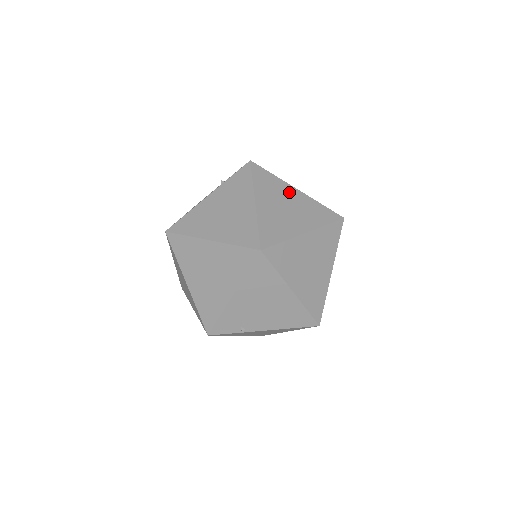
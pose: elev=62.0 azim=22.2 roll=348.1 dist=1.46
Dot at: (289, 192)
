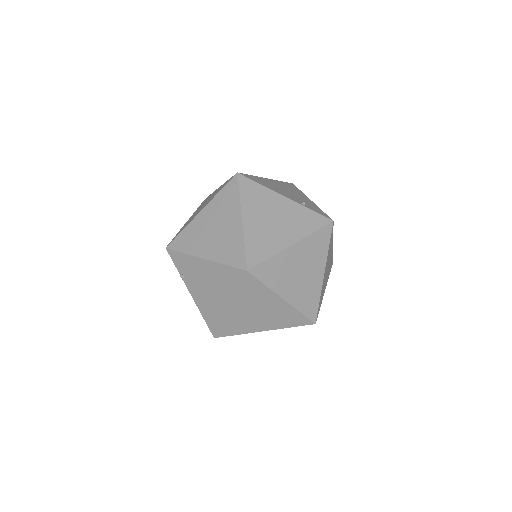
Dot at: (318, 268)
